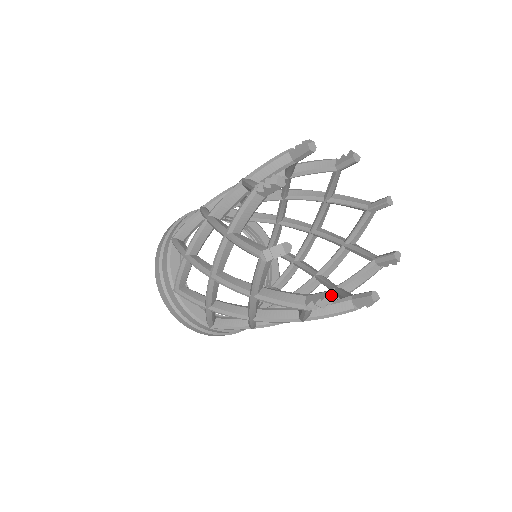
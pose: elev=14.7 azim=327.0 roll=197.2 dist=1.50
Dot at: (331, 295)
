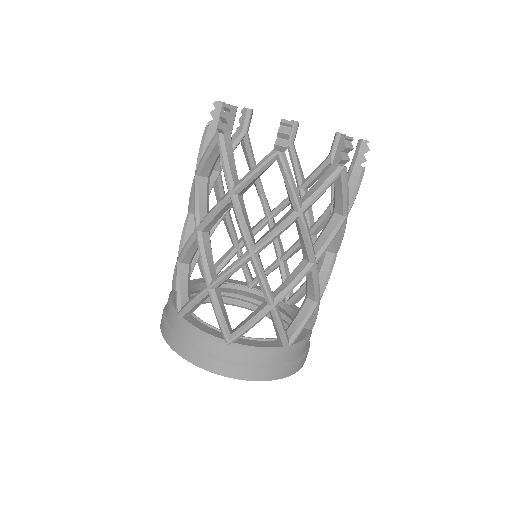
Dot at: (290, 121)
